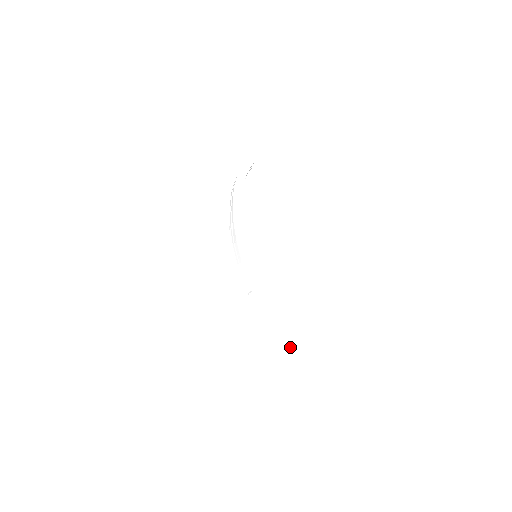
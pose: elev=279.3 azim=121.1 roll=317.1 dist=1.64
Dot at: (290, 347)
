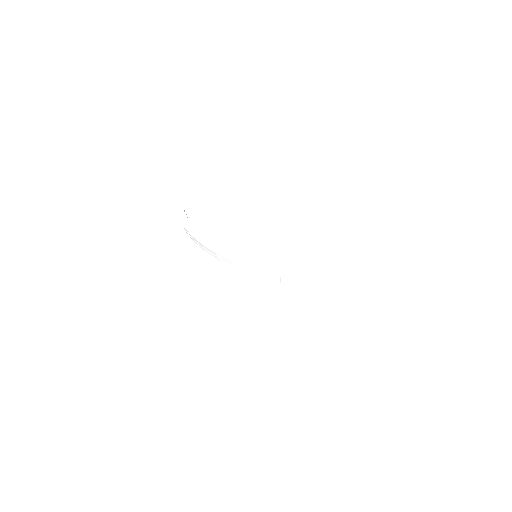
Dot at: (346, 279)
